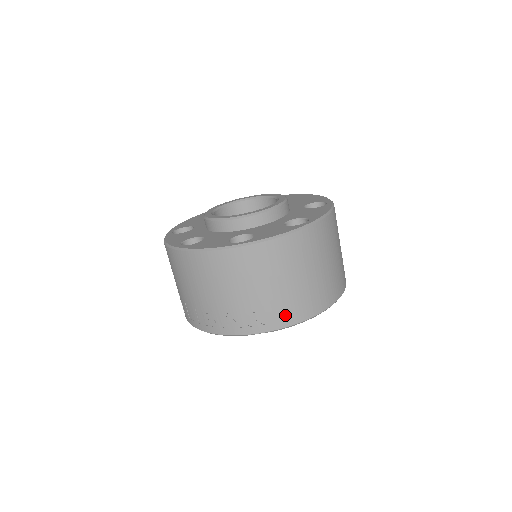
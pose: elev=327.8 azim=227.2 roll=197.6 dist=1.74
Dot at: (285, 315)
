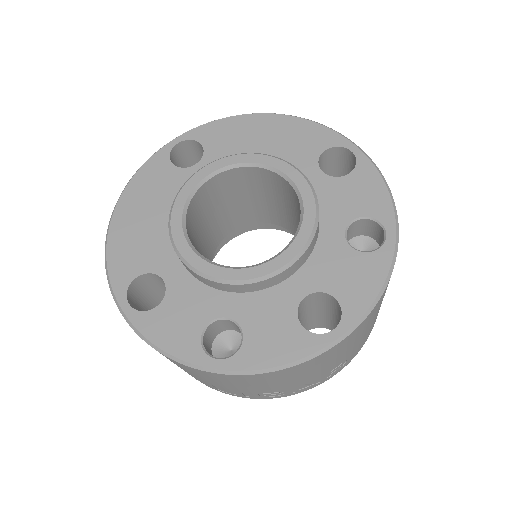
Dot at: (364, 342)
